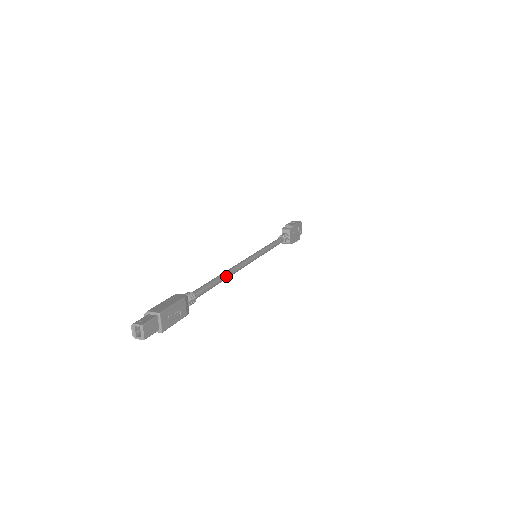
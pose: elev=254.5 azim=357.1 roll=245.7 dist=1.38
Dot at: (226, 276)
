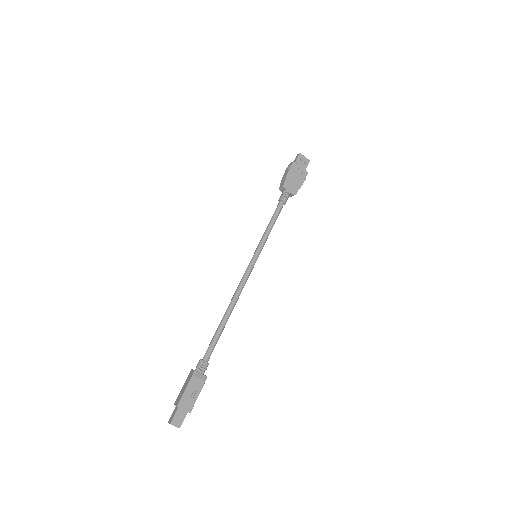
Dot at: (228, 313)
